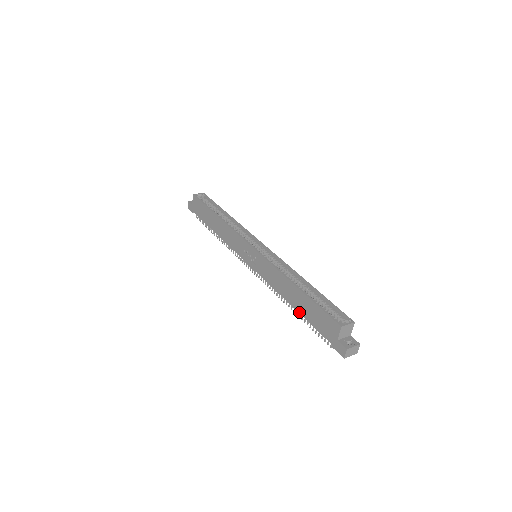
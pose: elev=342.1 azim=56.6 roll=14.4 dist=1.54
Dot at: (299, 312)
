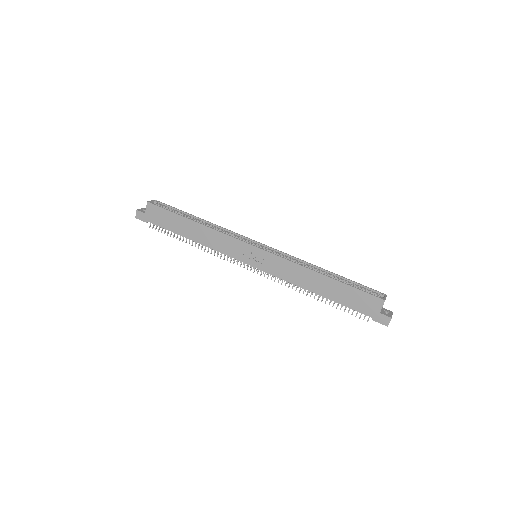
Dot at: (329, 298)
